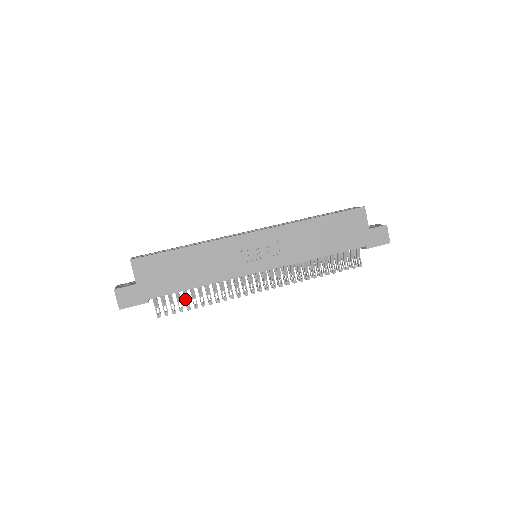
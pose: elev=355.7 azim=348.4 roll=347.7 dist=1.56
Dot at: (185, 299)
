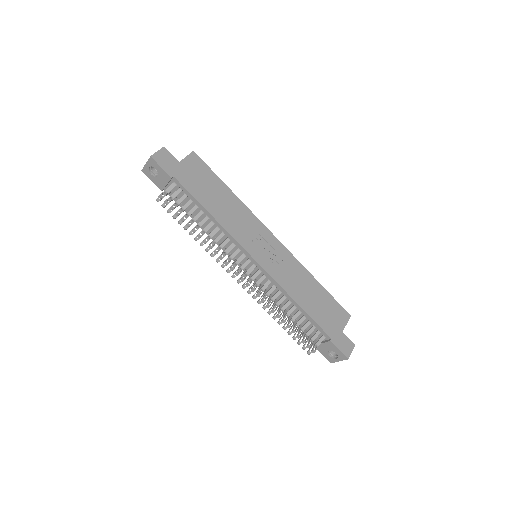
Dot at: (188, 212)
